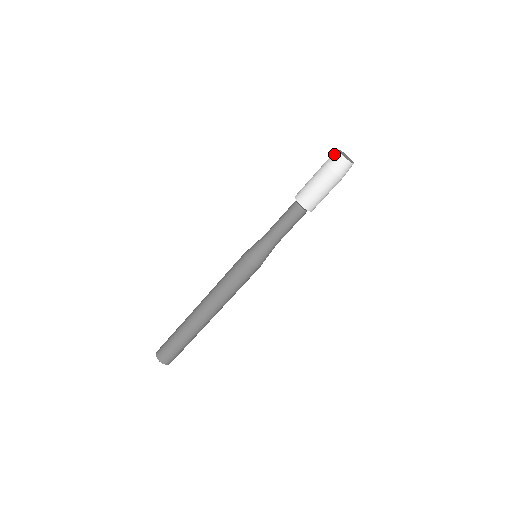
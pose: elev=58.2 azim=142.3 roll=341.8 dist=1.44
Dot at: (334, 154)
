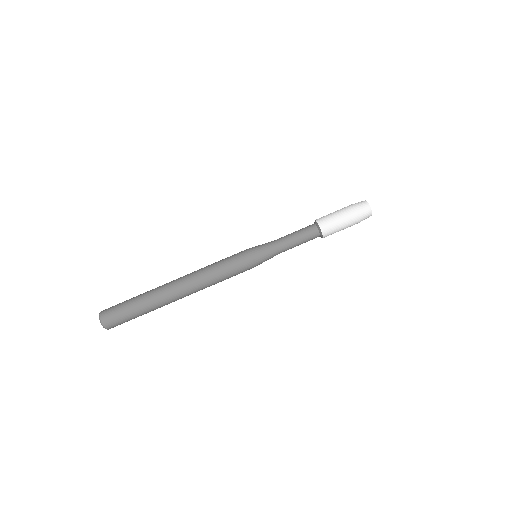
Dot at: (360, 202)
